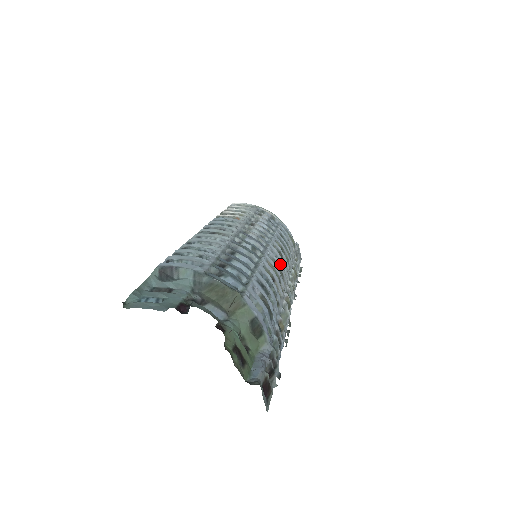
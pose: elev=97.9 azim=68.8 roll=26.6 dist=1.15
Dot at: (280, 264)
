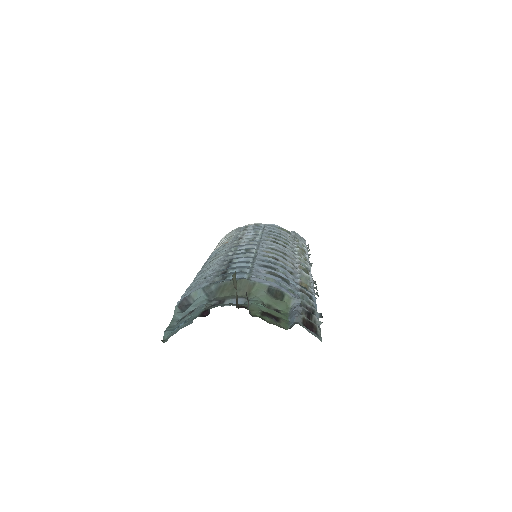
Dot at: (278, 248)
